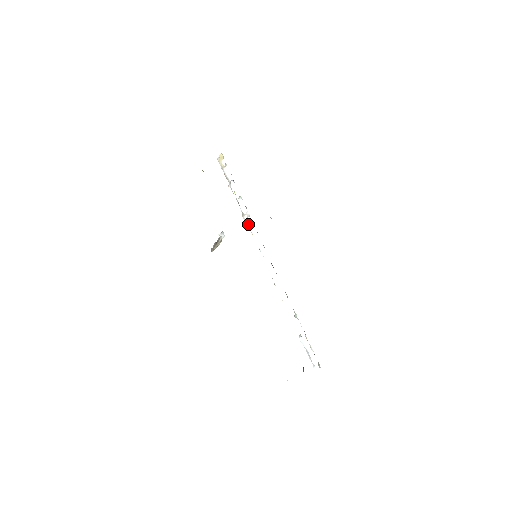
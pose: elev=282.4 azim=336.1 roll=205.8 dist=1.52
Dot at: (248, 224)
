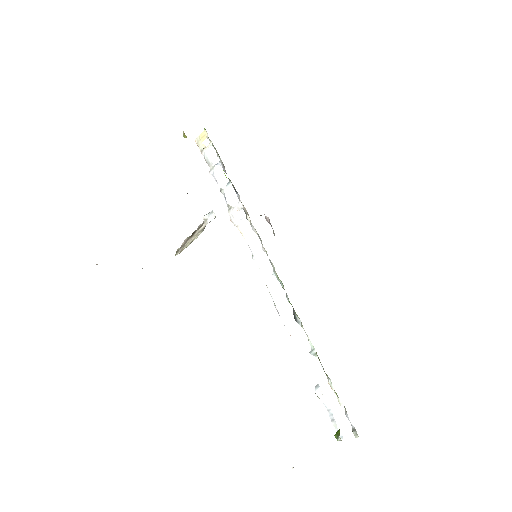
Dot at: (237, 221)
